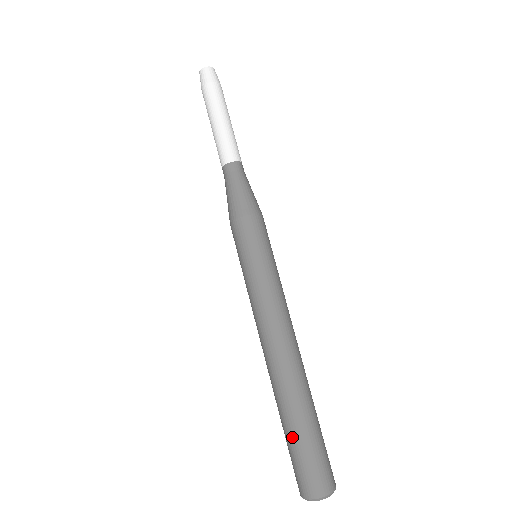
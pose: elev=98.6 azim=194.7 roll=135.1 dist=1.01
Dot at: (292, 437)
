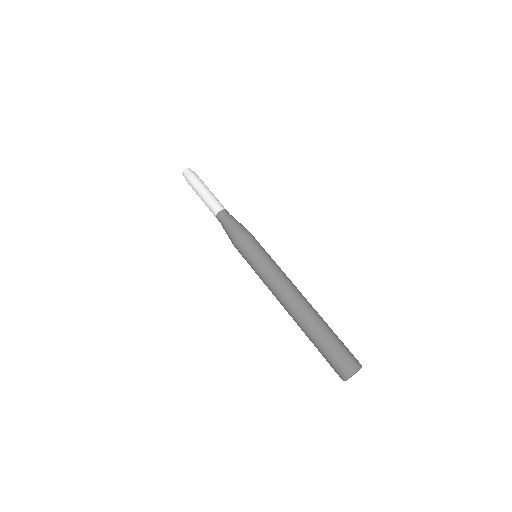
Dot at: (330, 337)
